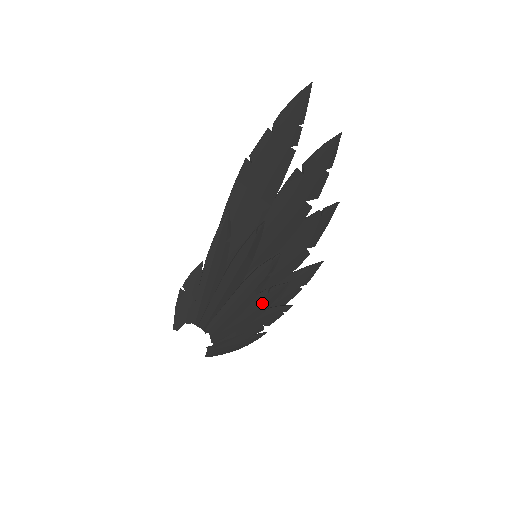
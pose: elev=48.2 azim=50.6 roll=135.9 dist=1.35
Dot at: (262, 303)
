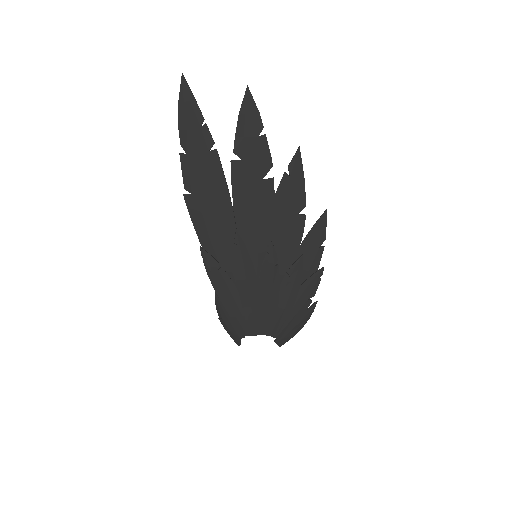
Dot at: (291, 286)
